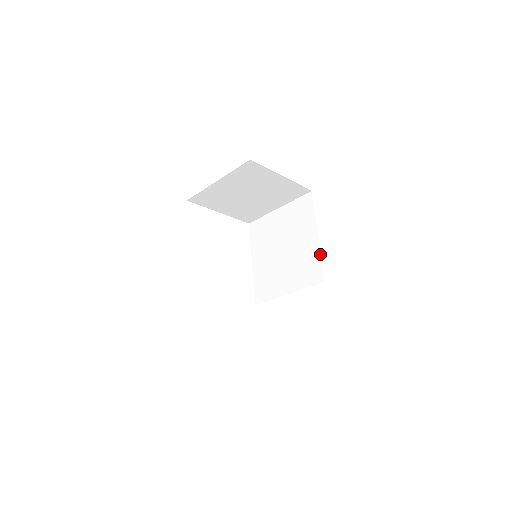
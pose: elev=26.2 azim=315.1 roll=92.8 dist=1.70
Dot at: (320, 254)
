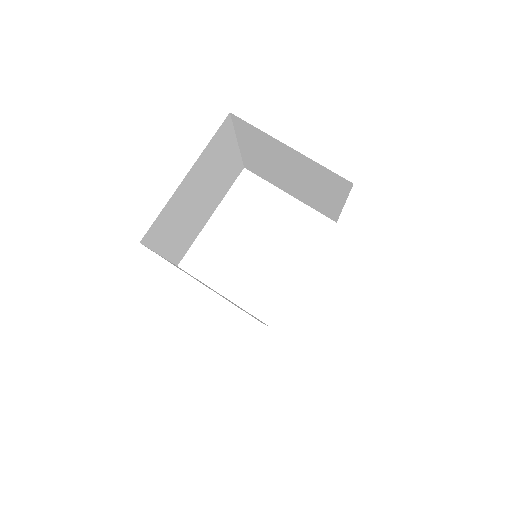
Dot at: occluded
